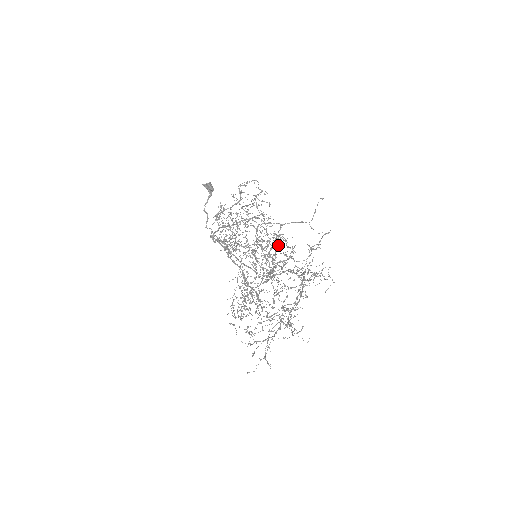
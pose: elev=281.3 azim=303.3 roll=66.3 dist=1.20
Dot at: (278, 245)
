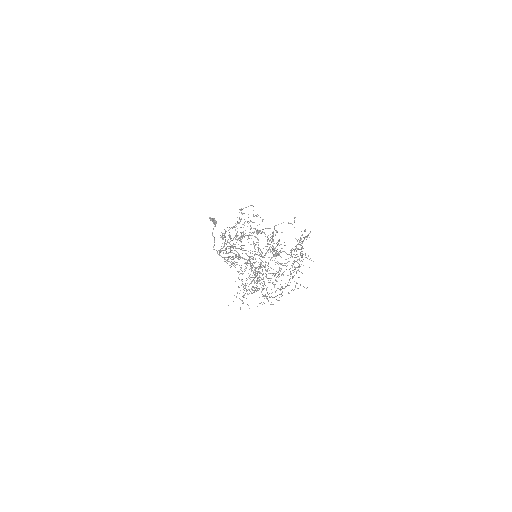
Dot at: occluded
